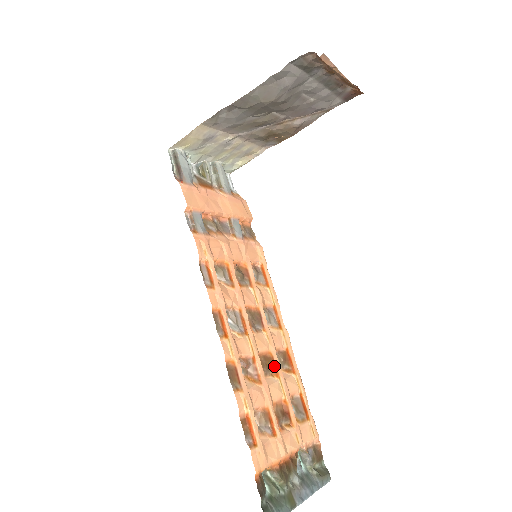
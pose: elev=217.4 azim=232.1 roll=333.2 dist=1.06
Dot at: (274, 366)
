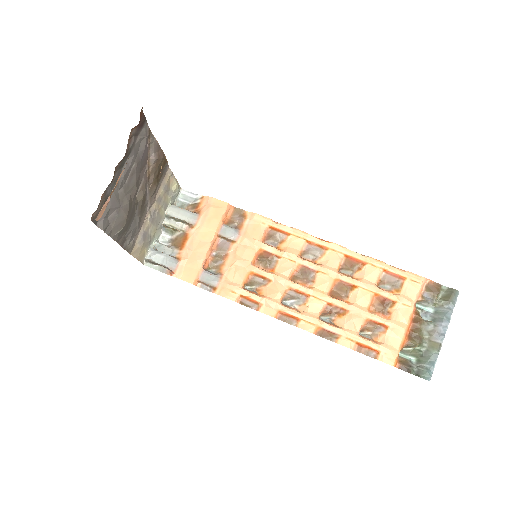
Dot at: (347, 285)
